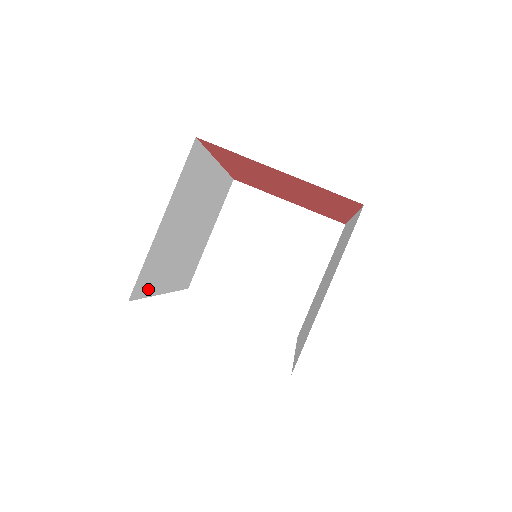
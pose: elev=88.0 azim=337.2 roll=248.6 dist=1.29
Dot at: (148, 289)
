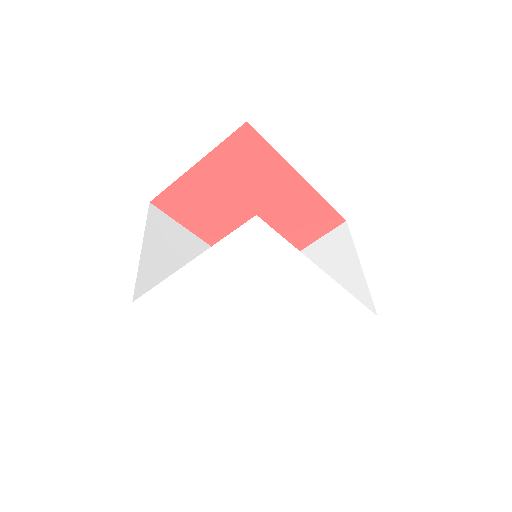
Dot at: occluded
